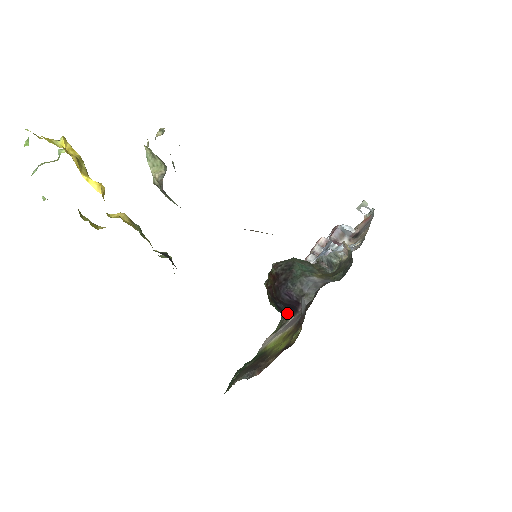
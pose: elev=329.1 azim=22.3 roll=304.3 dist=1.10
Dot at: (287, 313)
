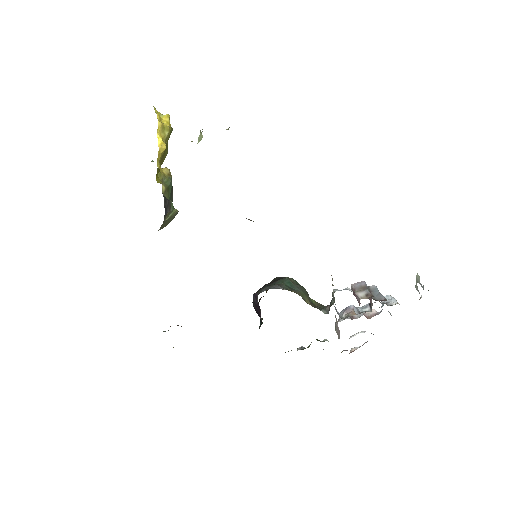
Dot at: (260, 326)
